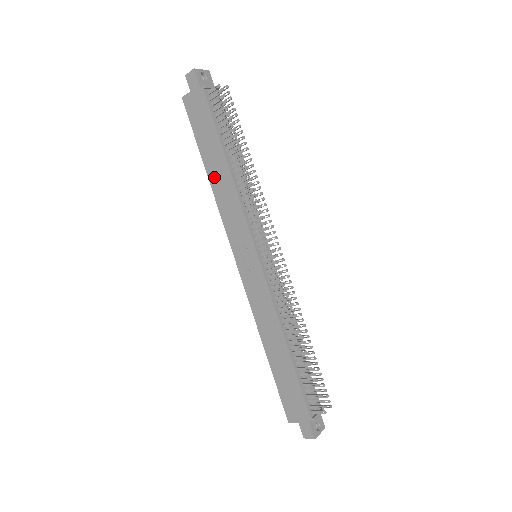
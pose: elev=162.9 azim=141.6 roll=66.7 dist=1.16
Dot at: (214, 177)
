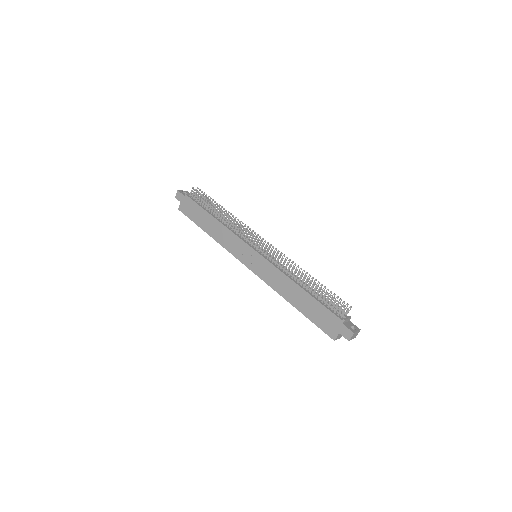
Dot at: (212, 232)
